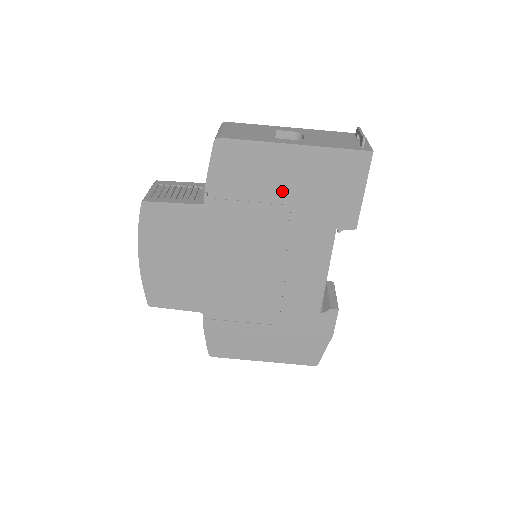
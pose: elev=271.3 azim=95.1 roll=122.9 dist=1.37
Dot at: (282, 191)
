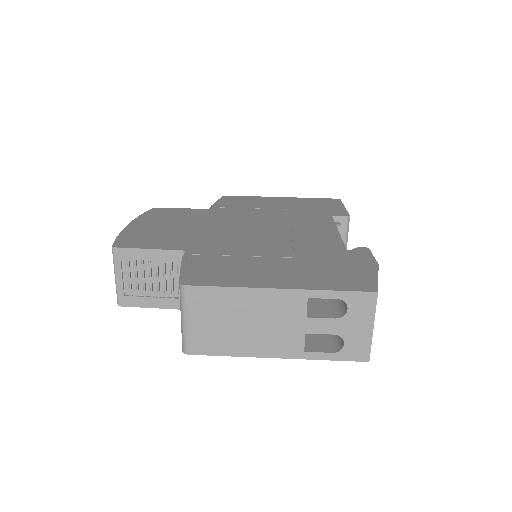
Dot at: (277, 206)
